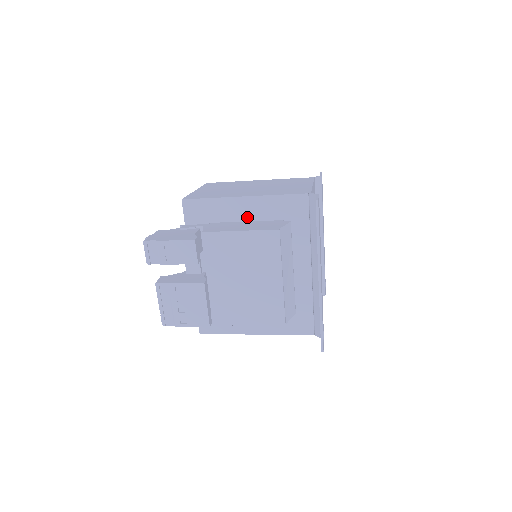
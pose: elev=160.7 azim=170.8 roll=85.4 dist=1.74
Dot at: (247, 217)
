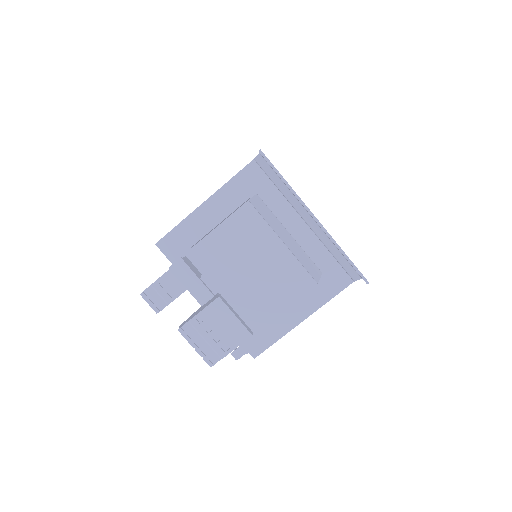
Dot at: (219, 218)
